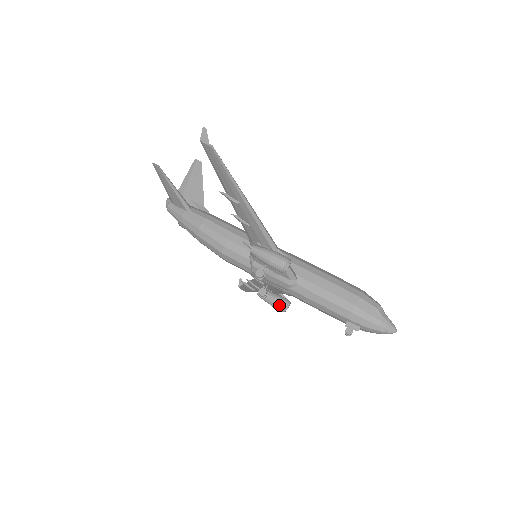
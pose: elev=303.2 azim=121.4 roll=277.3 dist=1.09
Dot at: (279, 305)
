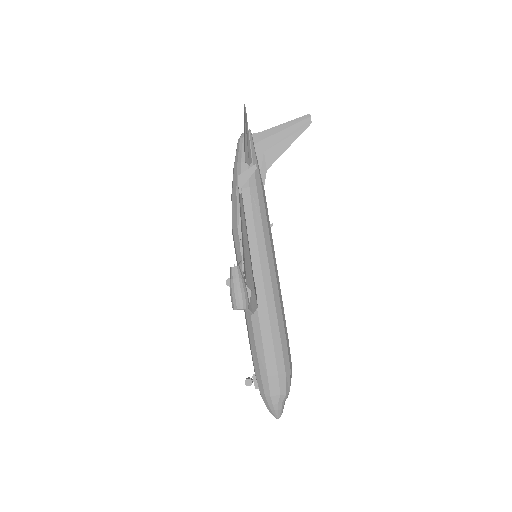
Dot at: occluded
